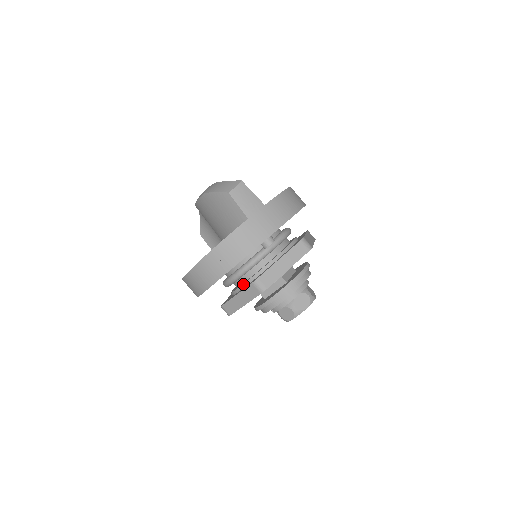
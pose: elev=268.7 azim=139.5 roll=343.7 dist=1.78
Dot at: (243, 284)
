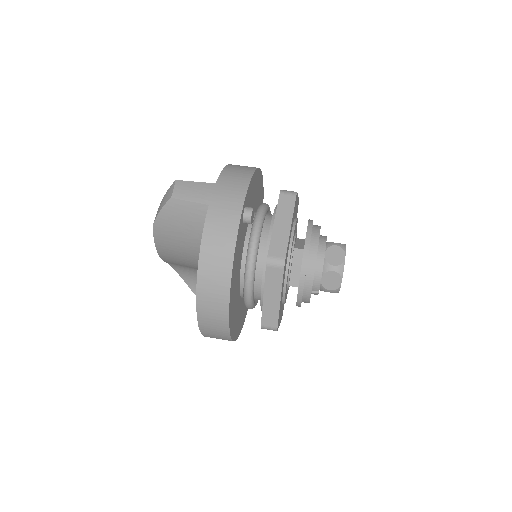
Dot at: (262, 282)
